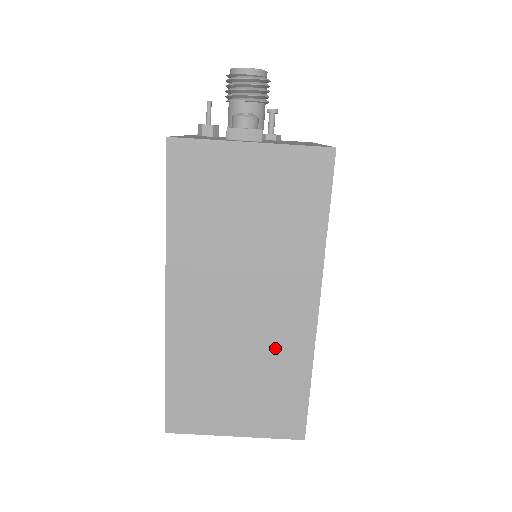
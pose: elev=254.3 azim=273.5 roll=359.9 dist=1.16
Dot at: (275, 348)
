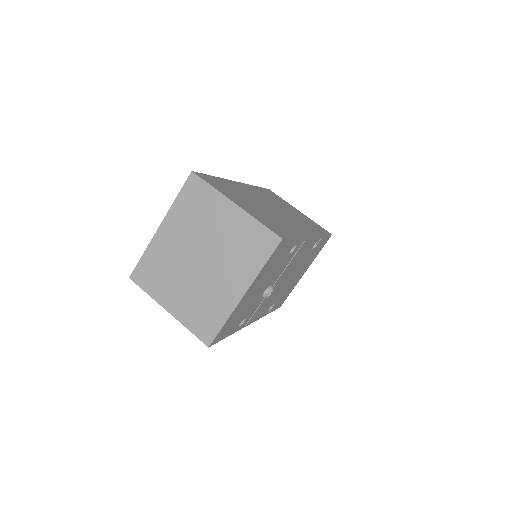
Dot at: (283, 221)
